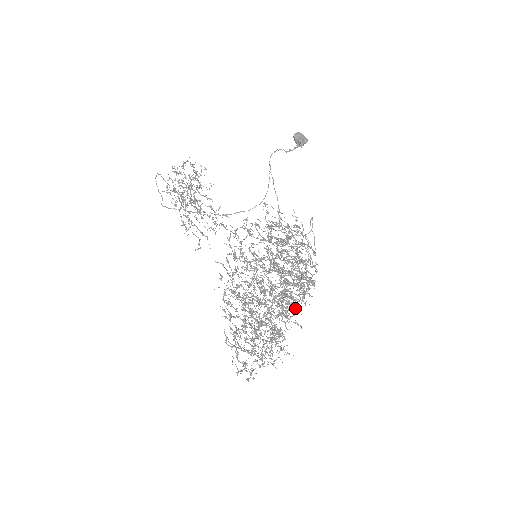
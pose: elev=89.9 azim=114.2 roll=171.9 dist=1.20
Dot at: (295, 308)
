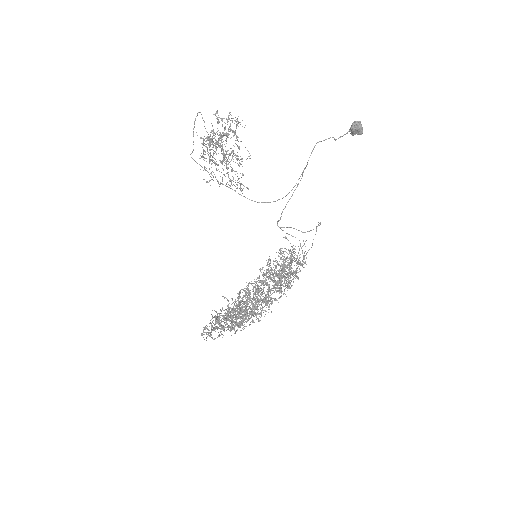
Dot at: occluded
